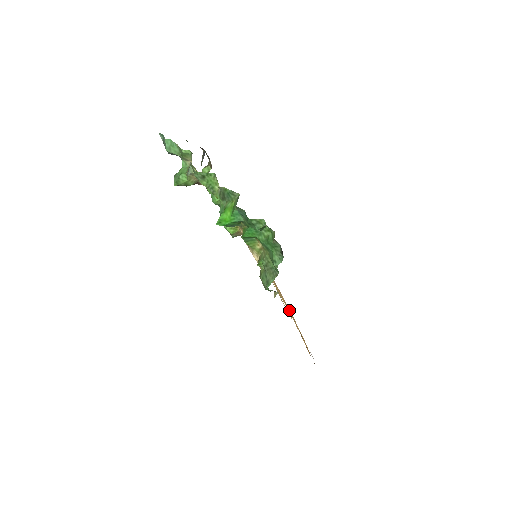
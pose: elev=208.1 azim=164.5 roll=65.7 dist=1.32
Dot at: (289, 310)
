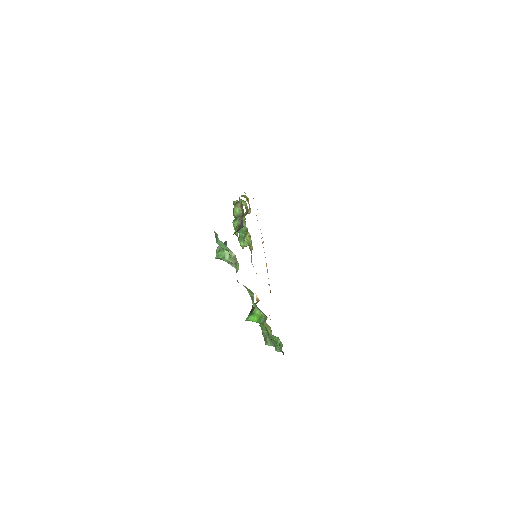
Dot at: occluded
